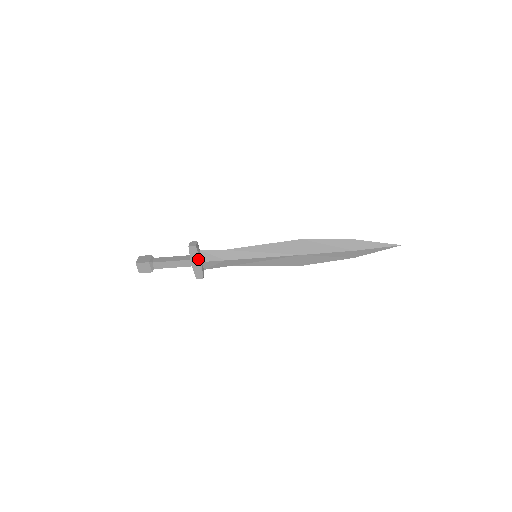
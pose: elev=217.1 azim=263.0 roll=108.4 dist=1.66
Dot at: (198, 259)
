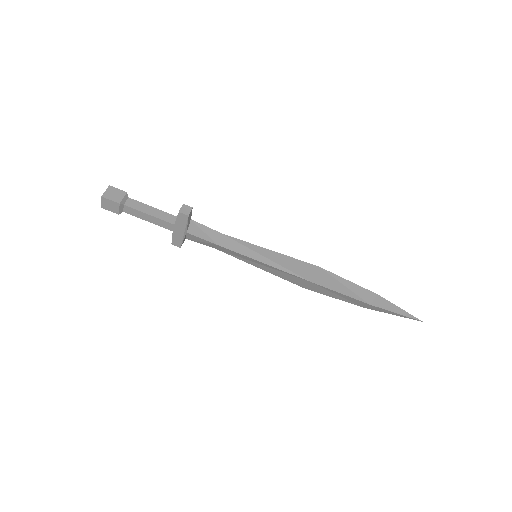
Dot at: (184, 228)
